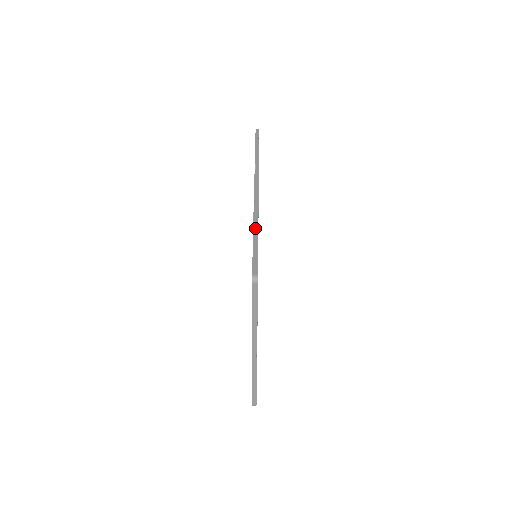
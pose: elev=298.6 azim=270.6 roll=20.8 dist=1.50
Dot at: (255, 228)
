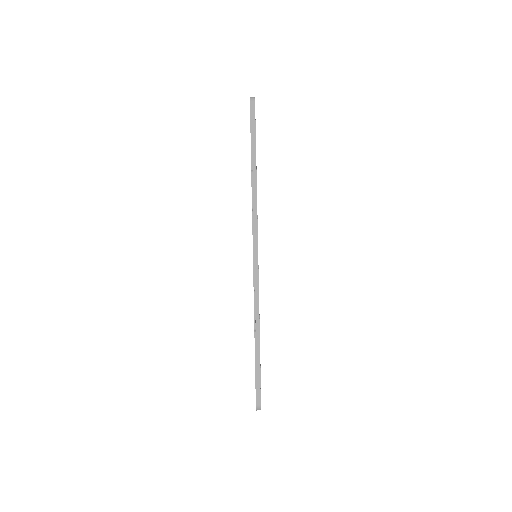
Dot at: (256, 334)
